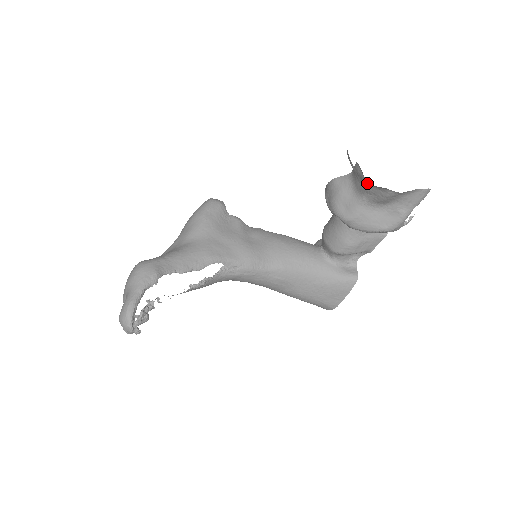
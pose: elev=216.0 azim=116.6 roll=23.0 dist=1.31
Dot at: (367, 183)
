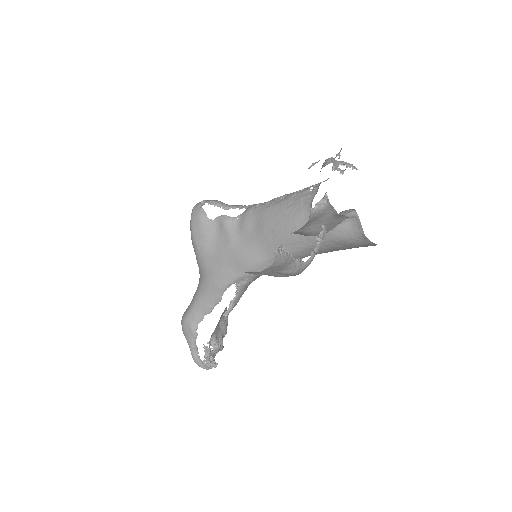
Dot at: occluded
